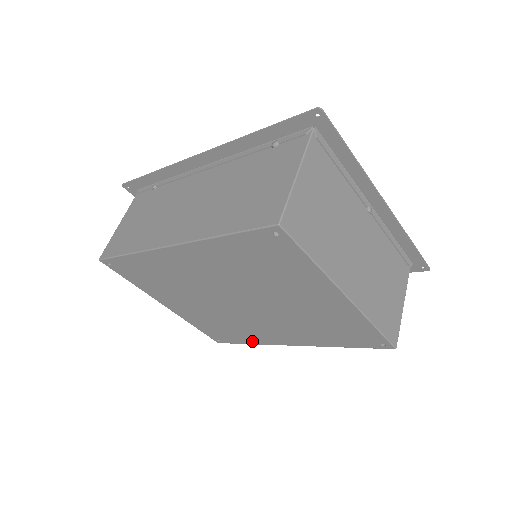
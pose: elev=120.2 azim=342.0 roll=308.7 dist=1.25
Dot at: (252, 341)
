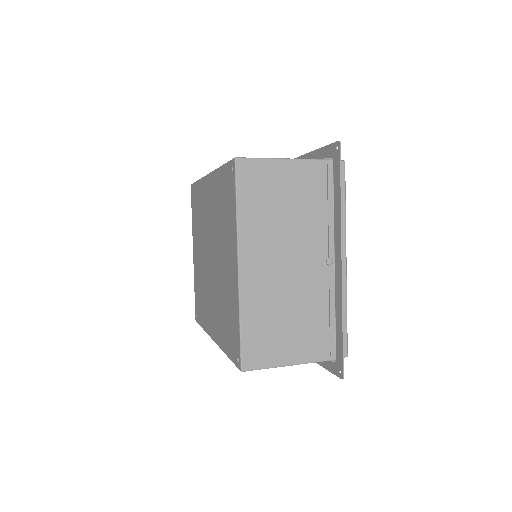
Dot at: (204, 324)
